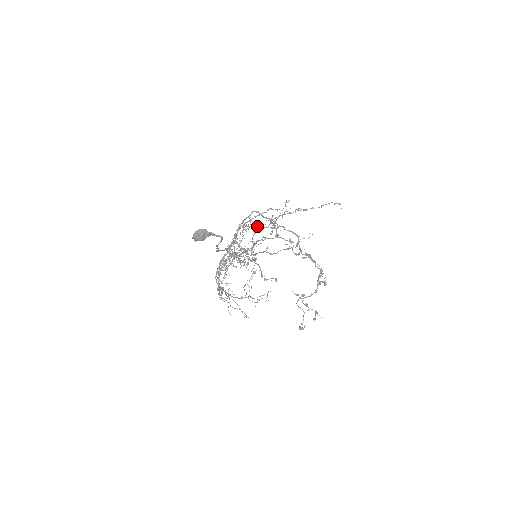
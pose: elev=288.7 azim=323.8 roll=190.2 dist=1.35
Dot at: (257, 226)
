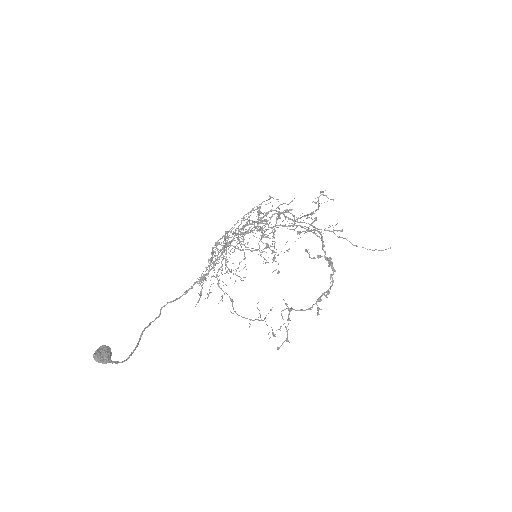
Dot at: (270, 227)
